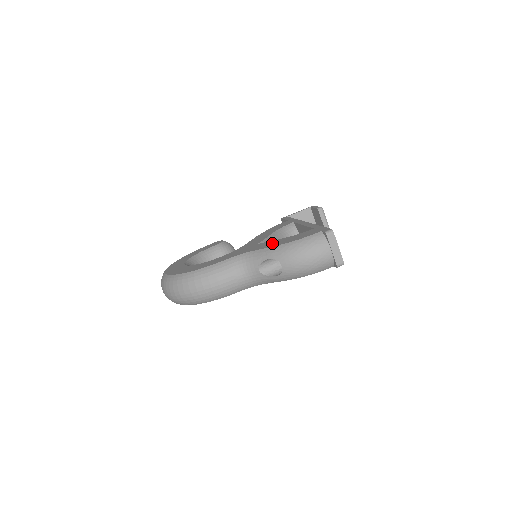
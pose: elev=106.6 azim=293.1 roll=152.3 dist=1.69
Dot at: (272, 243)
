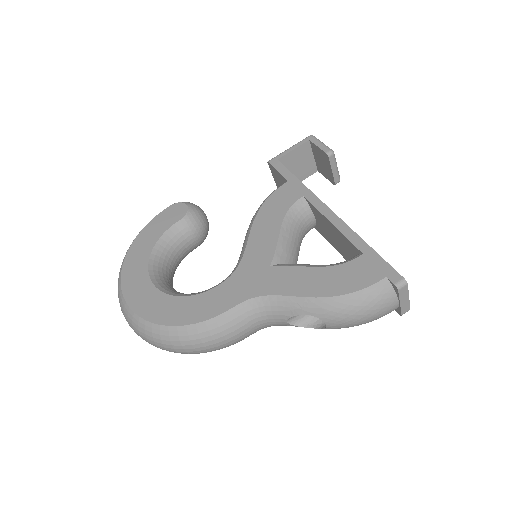
Dot at: (303, 281)
